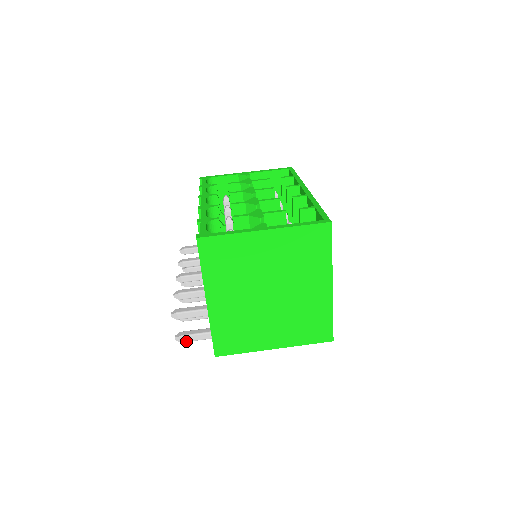
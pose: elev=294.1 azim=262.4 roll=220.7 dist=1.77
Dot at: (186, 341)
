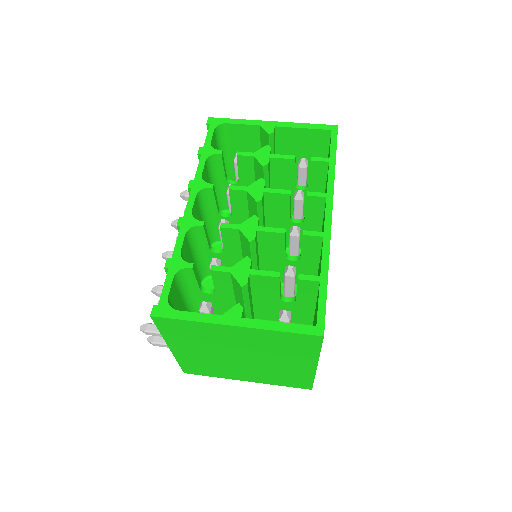
Dot at: occluded
